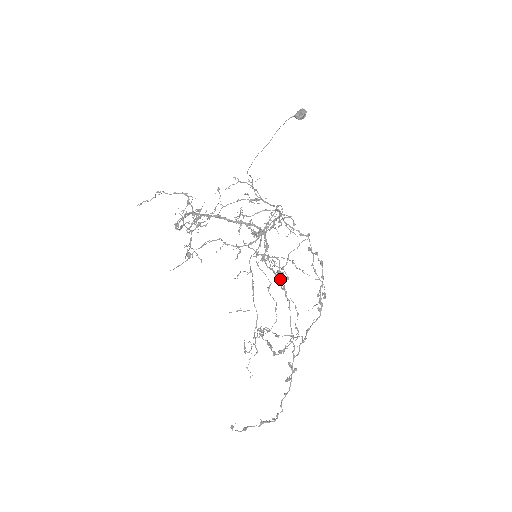
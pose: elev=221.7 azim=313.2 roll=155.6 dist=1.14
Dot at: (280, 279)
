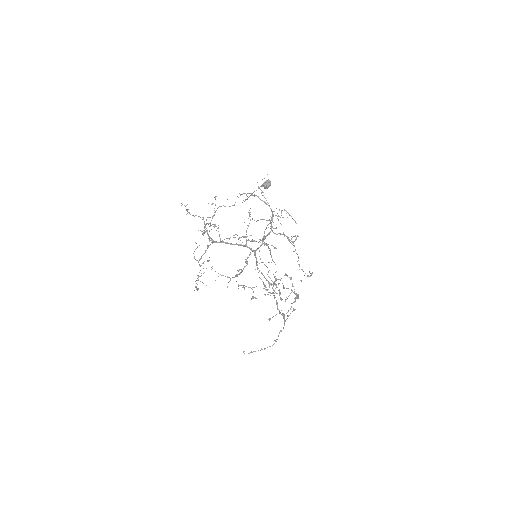
Dot at: (264, 285)
